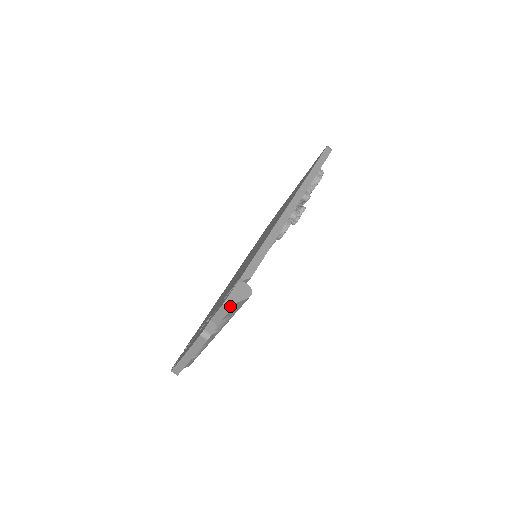
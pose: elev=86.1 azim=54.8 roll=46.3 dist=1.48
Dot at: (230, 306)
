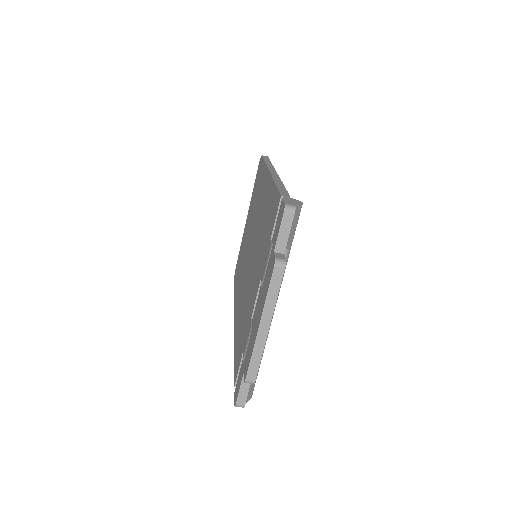
Dot at: (292, 209)
